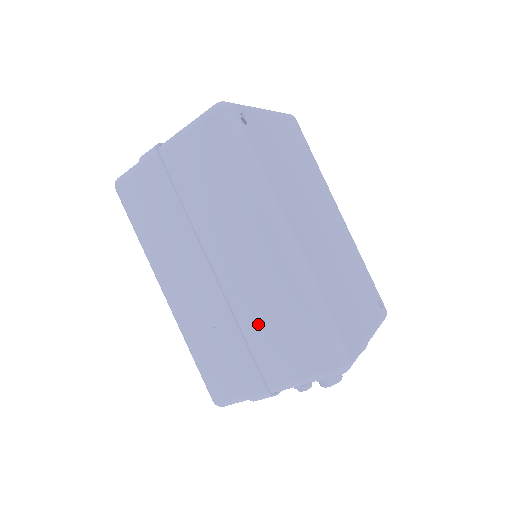
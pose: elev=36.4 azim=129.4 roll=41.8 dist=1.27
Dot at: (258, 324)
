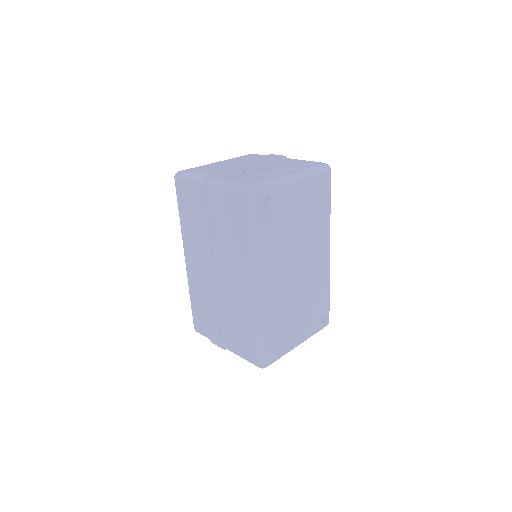
Dot at: (228, 316)
